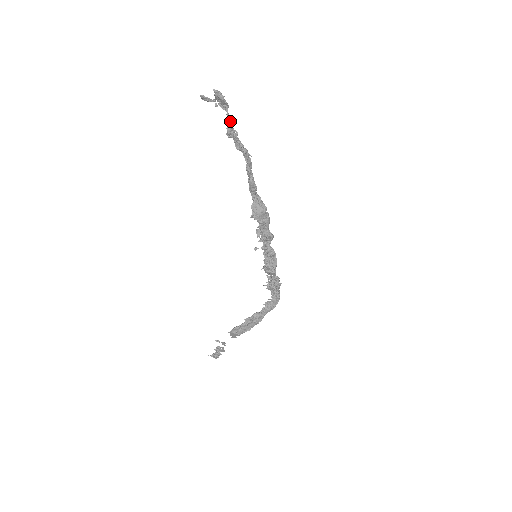
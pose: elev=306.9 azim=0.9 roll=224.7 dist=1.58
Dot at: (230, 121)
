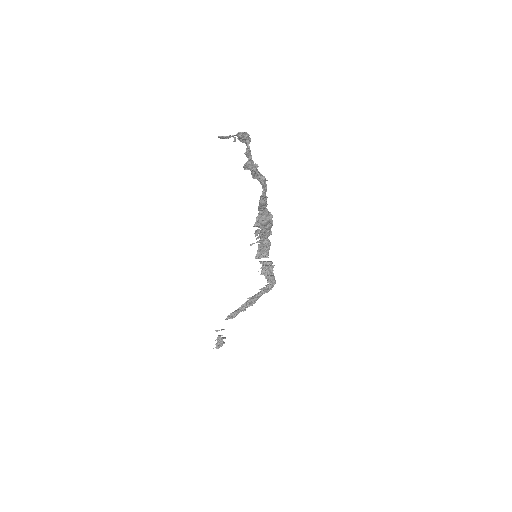
Dot at: (251, 155)
